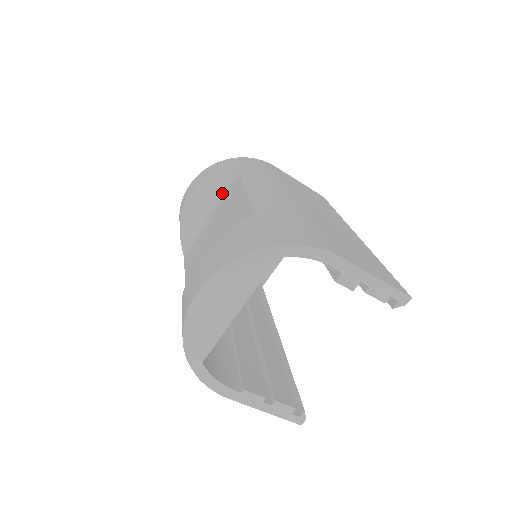
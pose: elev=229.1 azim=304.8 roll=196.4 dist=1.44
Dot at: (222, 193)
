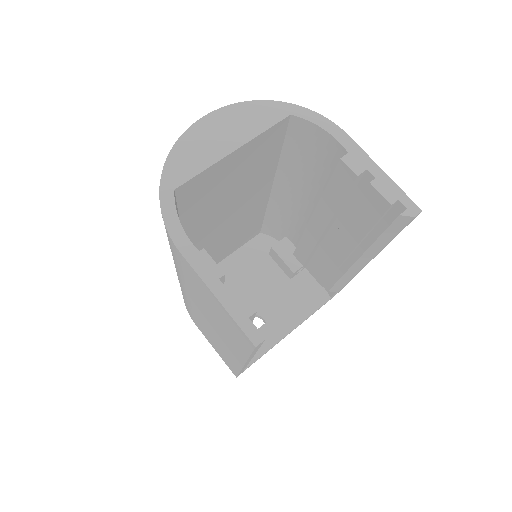
Dot at: occluded
